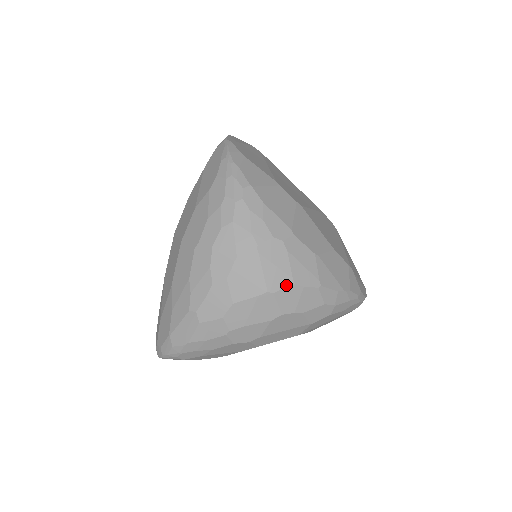
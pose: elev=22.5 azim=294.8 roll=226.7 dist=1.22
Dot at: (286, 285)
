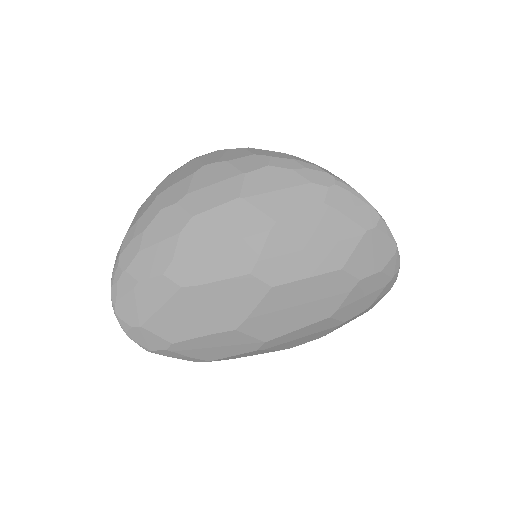
Dot at: (210, 153)
